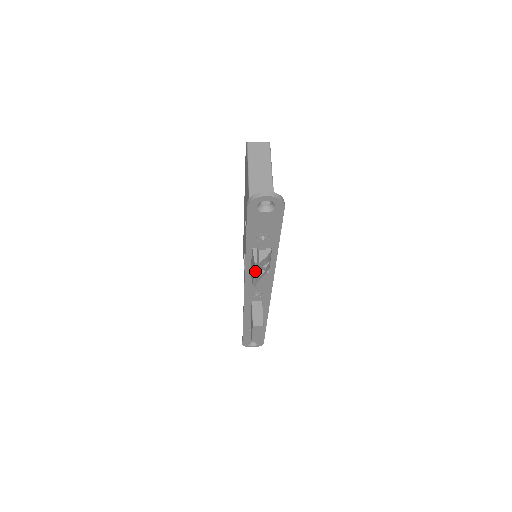
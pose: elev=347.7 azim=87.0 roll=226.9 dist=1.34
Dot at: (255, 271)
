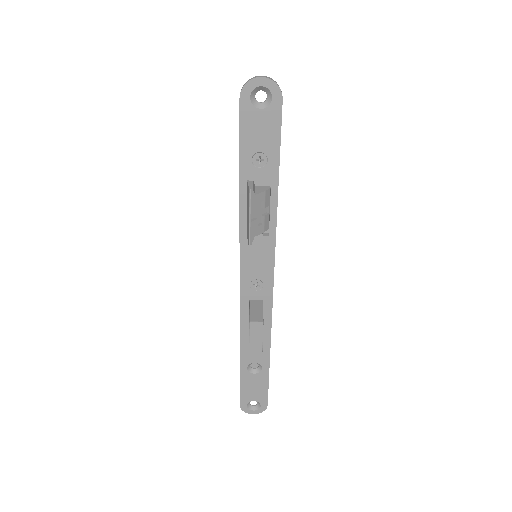
Dot at: (250, 208)
